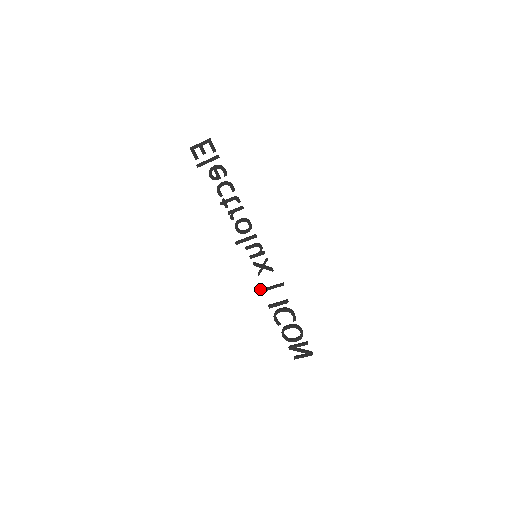
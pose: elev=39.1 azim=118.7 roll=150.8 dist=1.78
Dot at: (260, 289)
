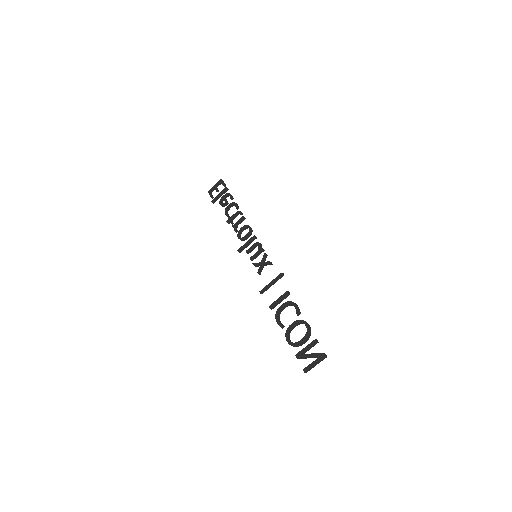
Dot at: (261, 292)
